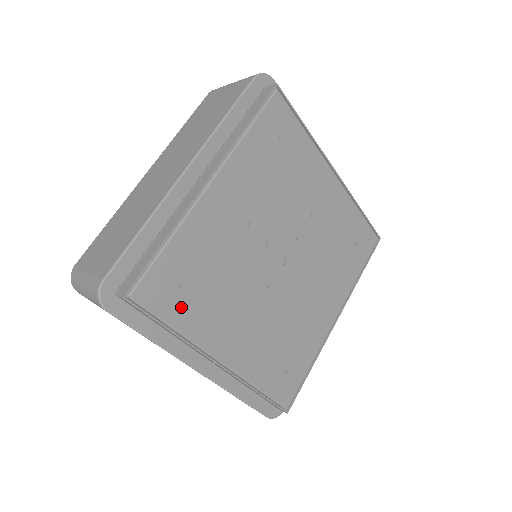
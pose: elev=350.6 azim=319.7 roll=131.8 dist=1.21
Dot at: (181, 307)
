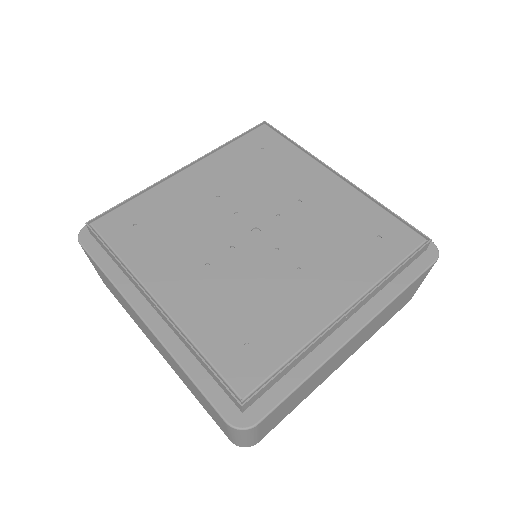
Dot at: (130, 241)
